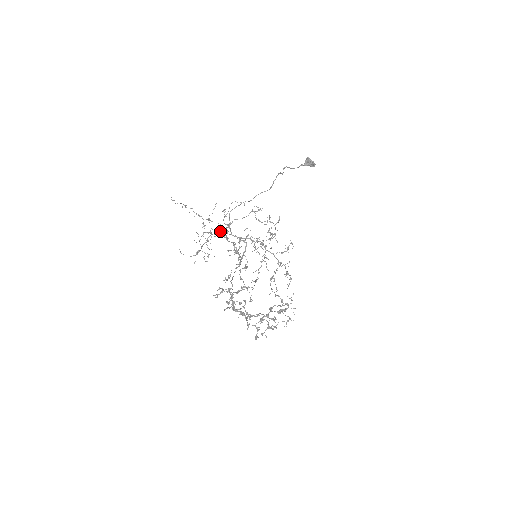
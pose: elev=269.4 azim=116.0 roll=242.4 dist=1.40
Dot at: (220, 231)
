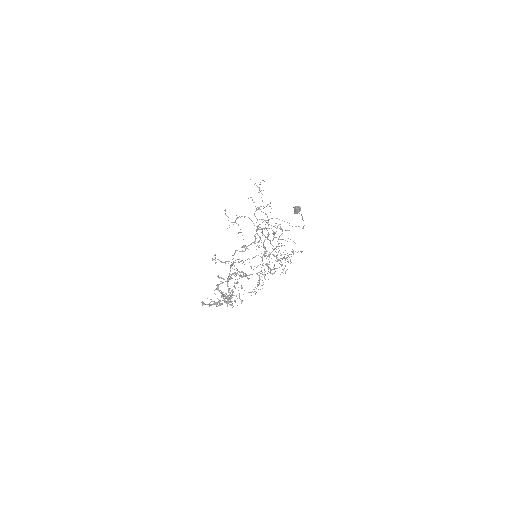
Dot at: occluded
